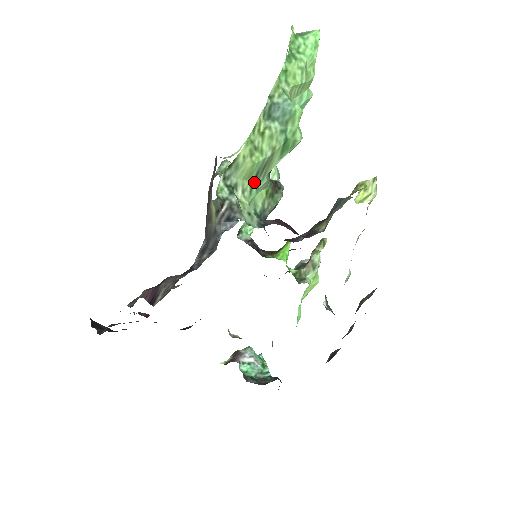
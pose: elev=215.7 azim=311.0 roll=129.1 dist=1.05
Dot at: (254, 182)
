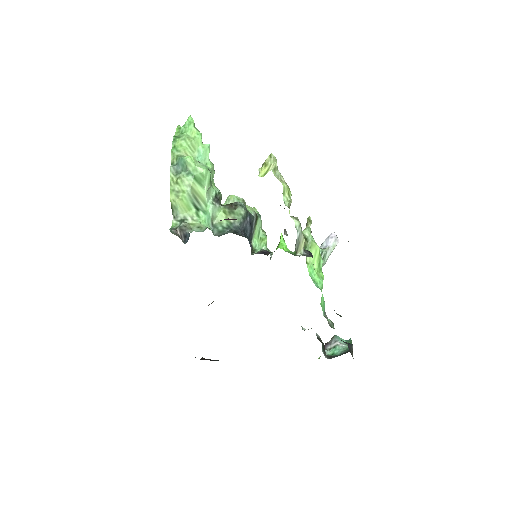
Dot at: (197, 210)
